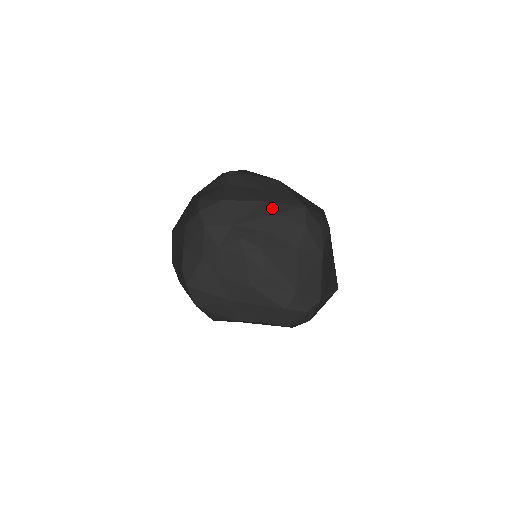
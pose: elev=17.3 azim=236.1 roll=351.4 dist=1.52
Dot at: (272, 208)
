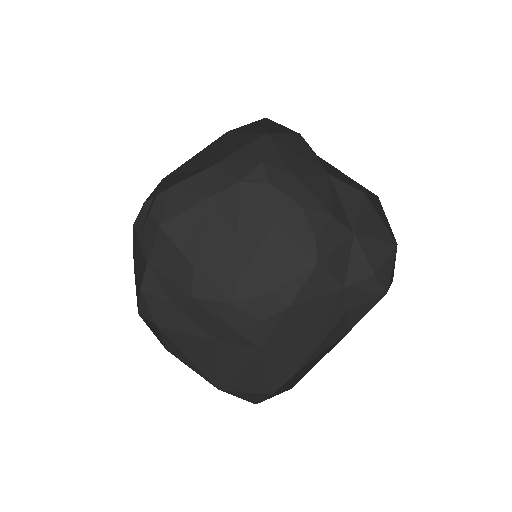
Dot at: (194, 284)
